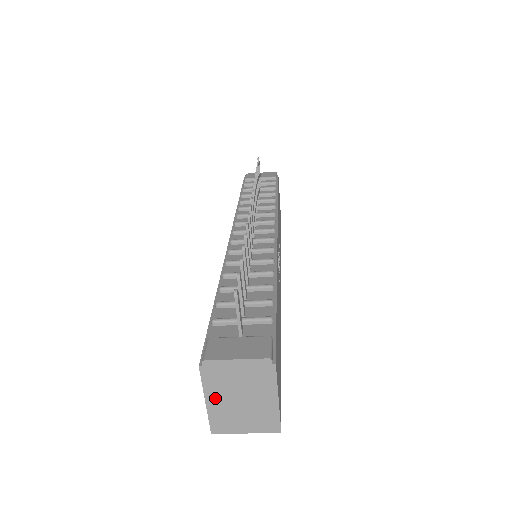
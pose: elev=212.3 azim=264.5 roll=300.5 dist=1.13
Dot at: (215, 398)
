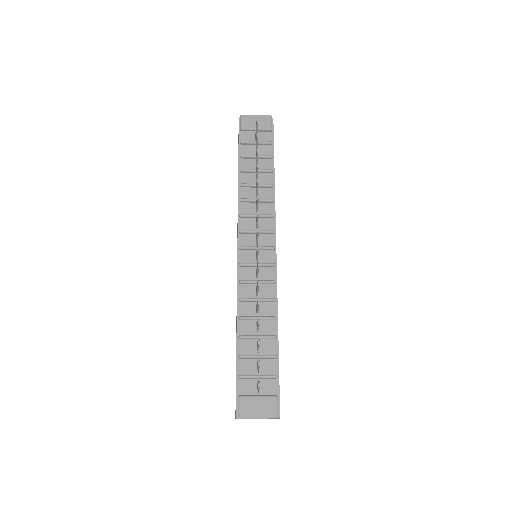
Dot at: occluded
